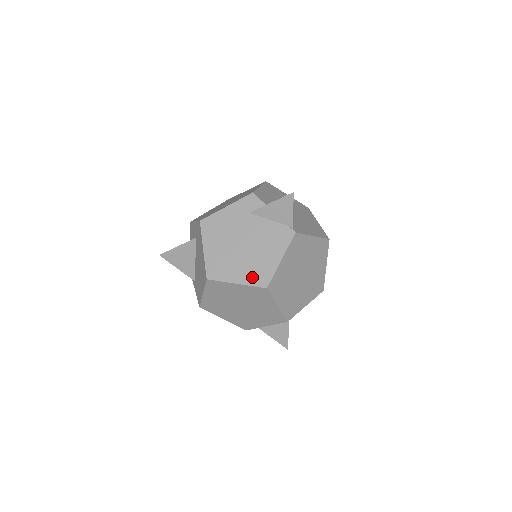
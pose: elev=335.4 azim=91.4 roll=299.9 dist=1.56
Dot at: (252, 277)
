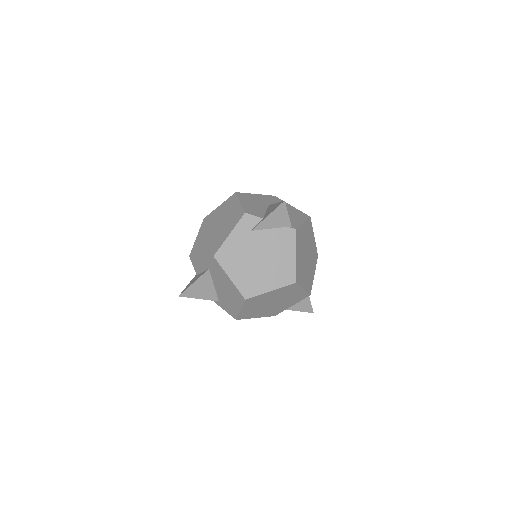
Dot at: (280, 280)
